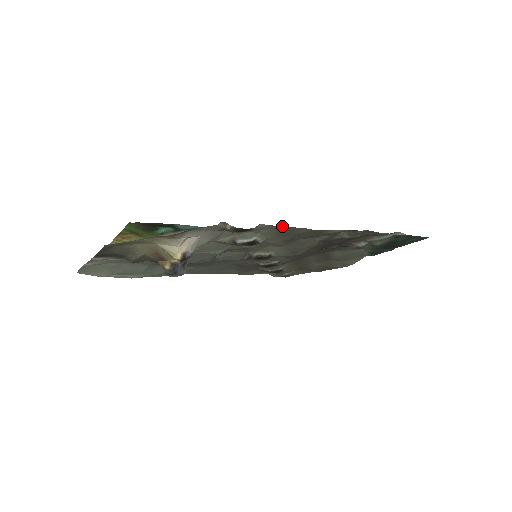
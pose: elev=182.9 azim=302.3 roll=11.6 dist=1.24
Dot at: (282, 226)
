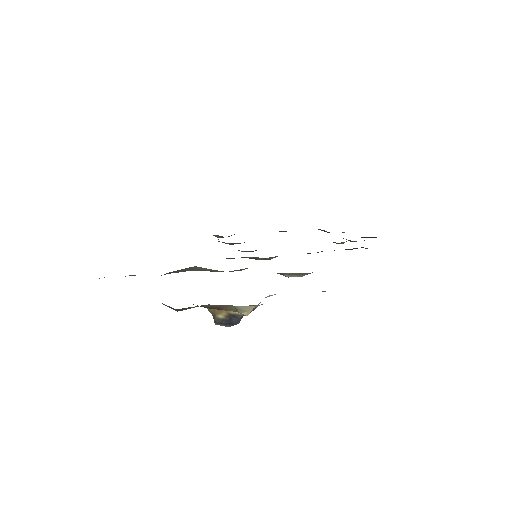
Dot at: occluded
